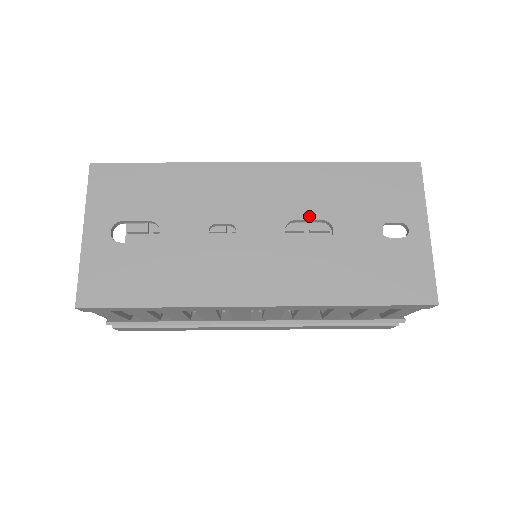
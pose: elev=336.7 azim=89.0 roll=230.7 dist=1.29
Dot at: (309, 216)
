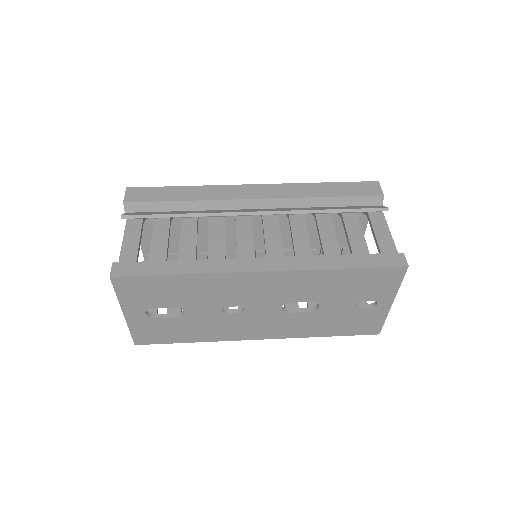
Dot at: (302, 300)
